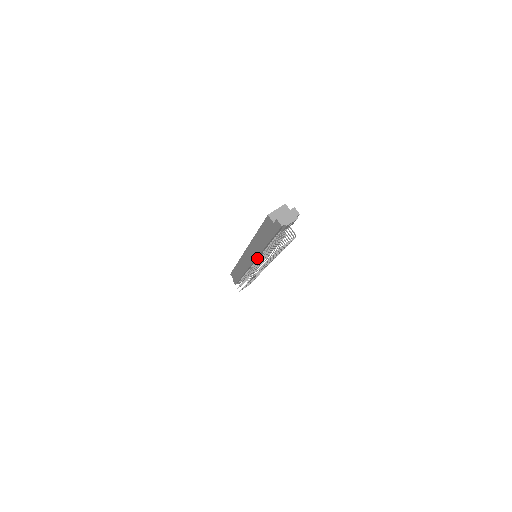
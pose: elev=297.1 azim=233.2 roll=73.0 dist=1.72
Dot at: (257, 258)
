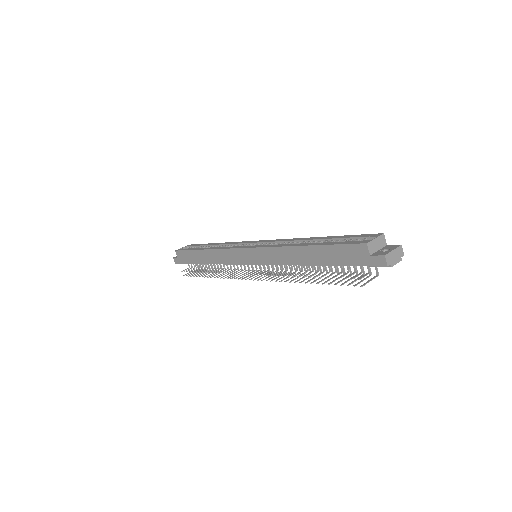
Dot at: (266, 263)
